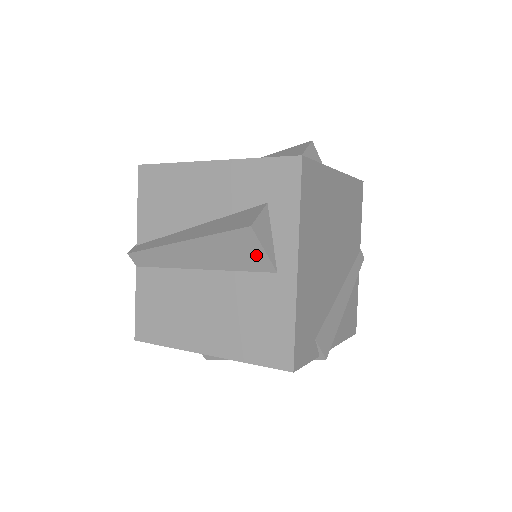
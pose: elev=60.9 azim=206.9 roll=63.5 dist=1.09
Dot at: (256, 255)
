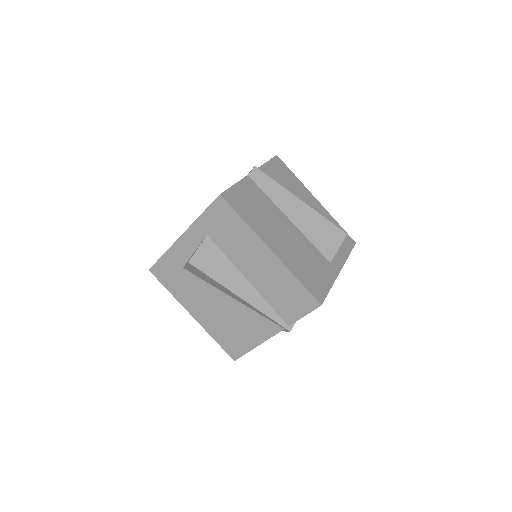
Dot at: (332, 246)
